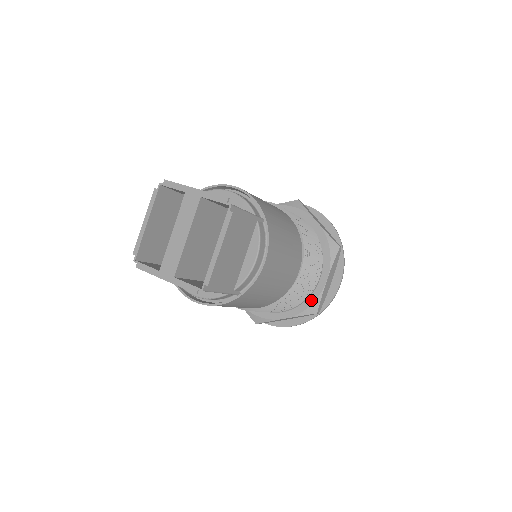
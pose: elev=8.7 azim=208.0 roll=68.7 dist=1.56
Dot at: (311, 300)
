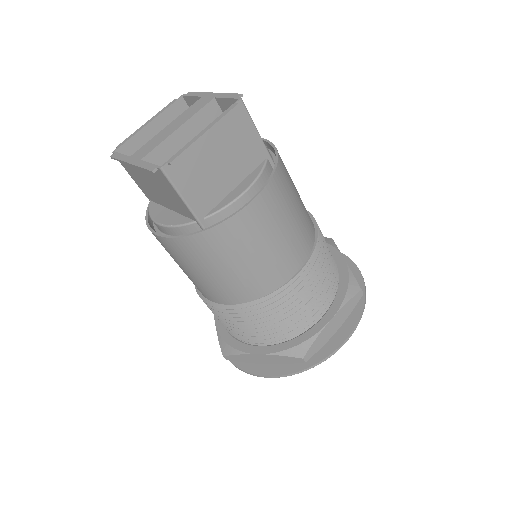
Dot at: (301, 338)
